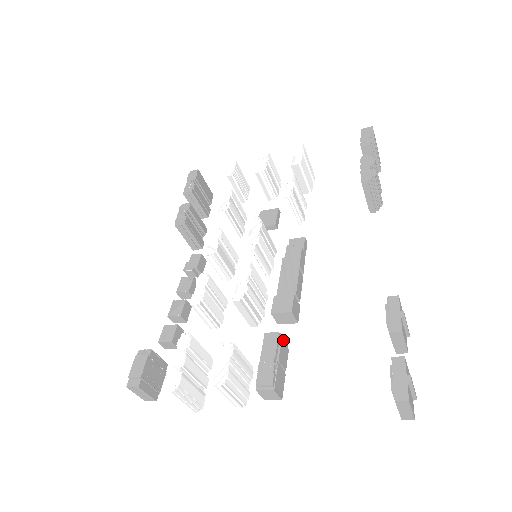
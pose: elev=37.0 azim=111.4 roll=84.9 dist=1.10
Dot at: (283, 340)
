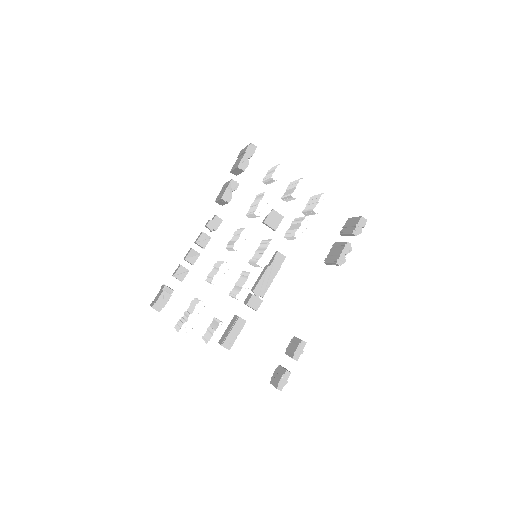
Dot at: occluded
